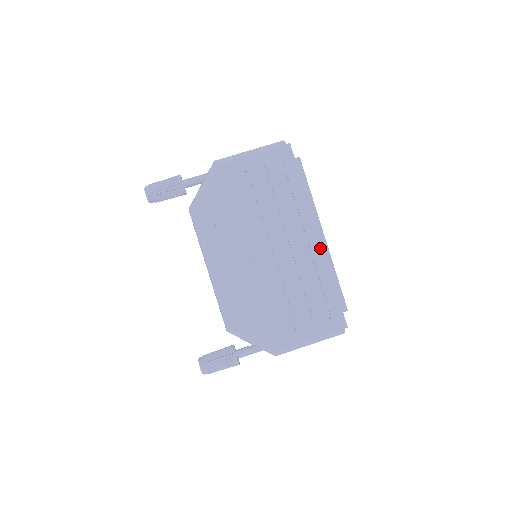
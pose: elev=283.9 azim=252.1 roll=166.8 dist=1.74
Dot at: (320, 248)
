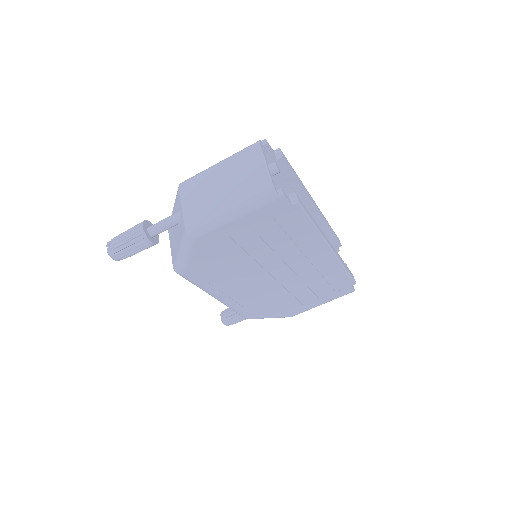
Dot at: (328, 259)
